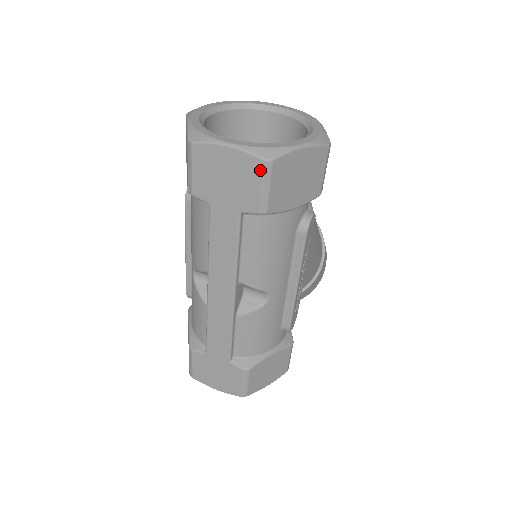
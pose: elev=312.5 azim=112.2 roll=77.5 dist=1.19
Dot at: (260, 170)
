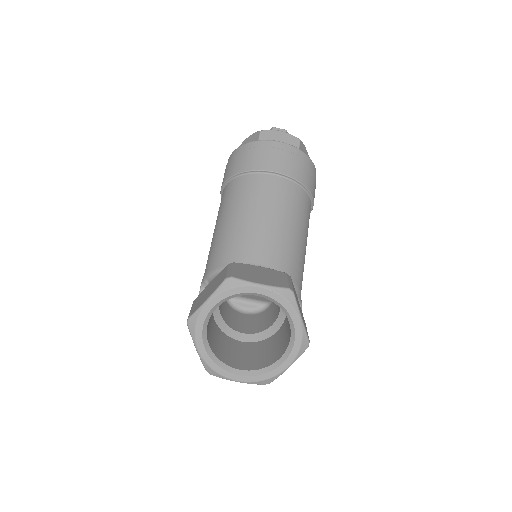
Dot at: occluded
